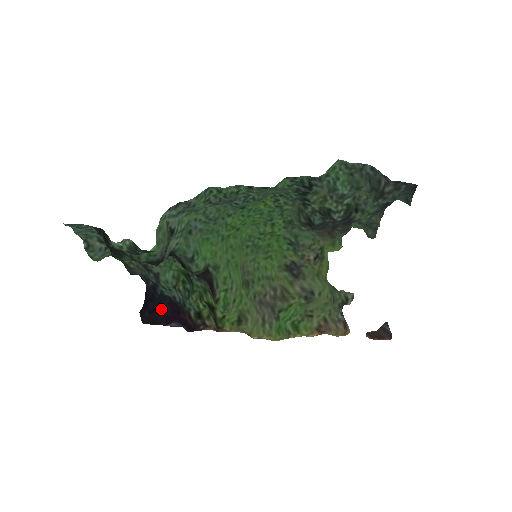
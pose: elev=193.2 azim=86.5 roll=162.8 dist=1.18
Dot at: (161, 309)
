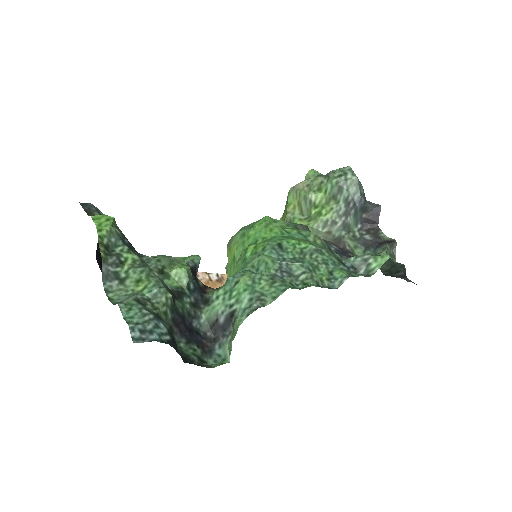
Dot at: occluded
